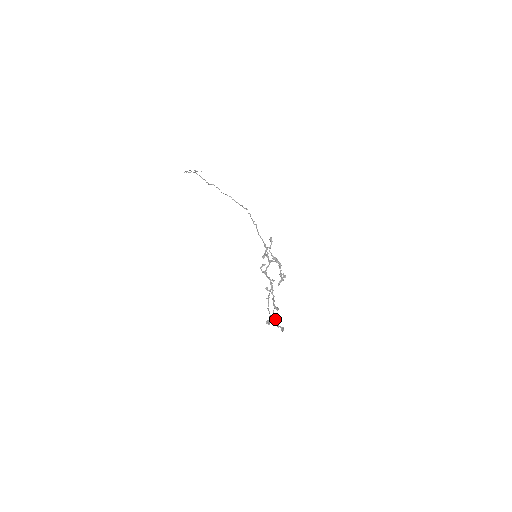
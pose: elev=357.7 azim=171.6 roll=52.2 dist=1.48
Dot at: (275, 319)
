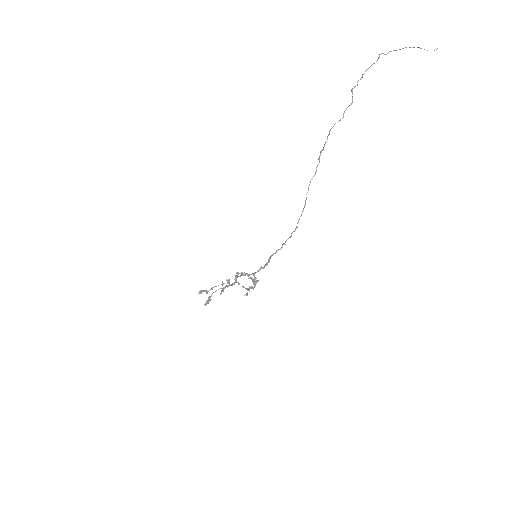
Dot at: occluded
